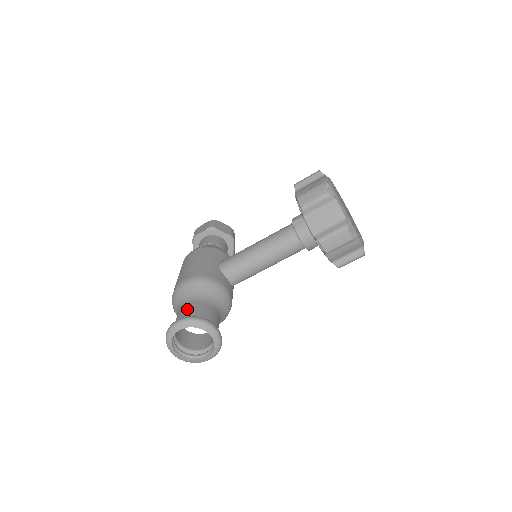
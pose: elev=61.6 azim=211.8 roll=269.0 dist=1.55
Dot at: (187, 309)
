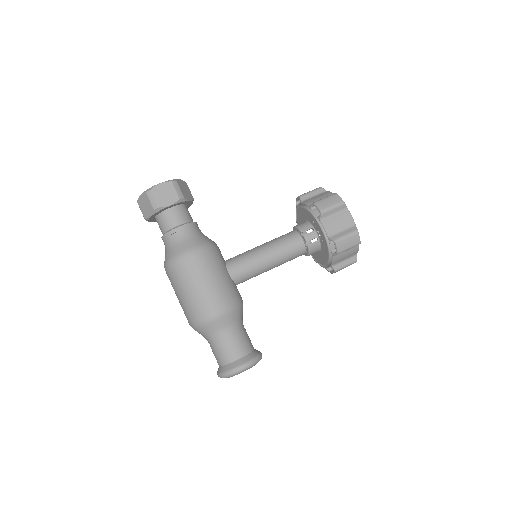
Dot at: (237, 346)
